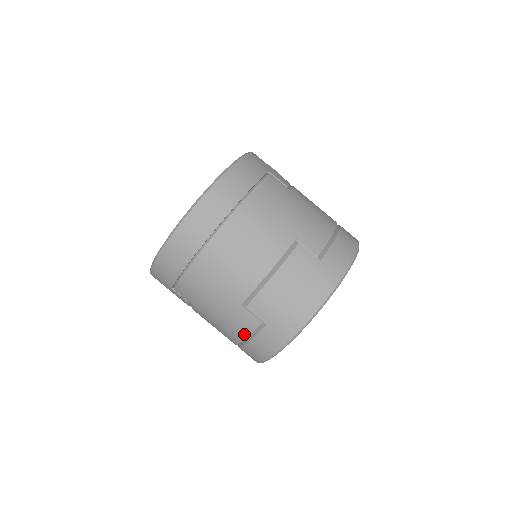
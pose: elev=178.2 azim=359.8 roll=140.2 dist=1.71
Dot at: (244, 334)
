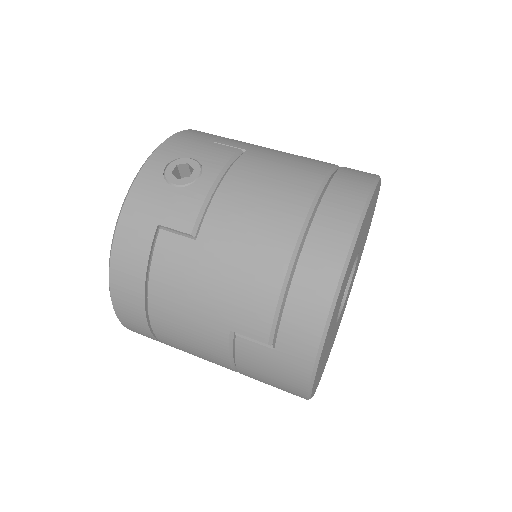
Dot at: occluded
